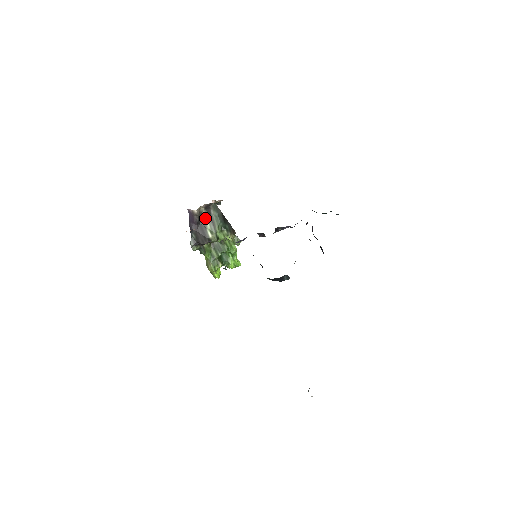
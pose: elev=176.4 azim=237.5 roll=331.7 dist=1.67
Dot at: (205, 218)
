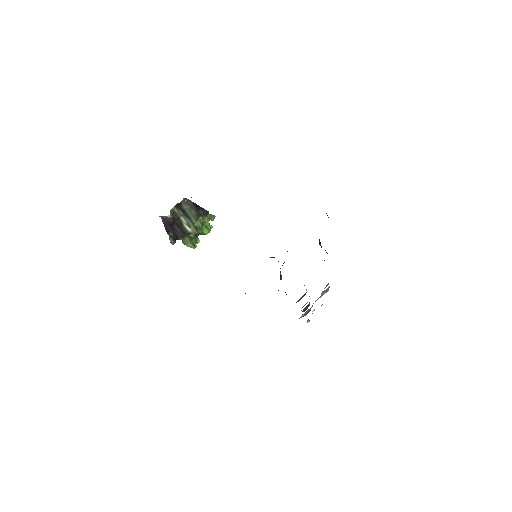
Dot at: (179, 216)
